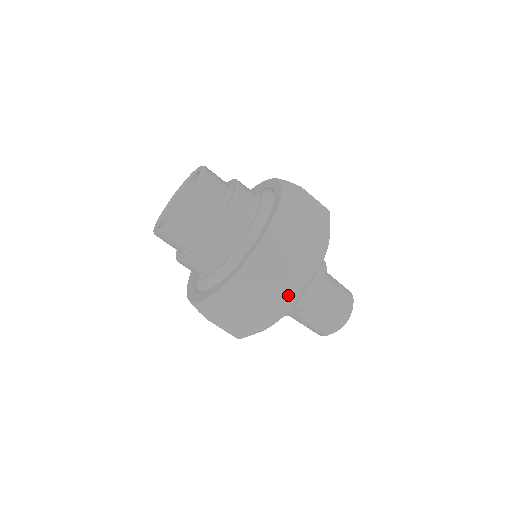
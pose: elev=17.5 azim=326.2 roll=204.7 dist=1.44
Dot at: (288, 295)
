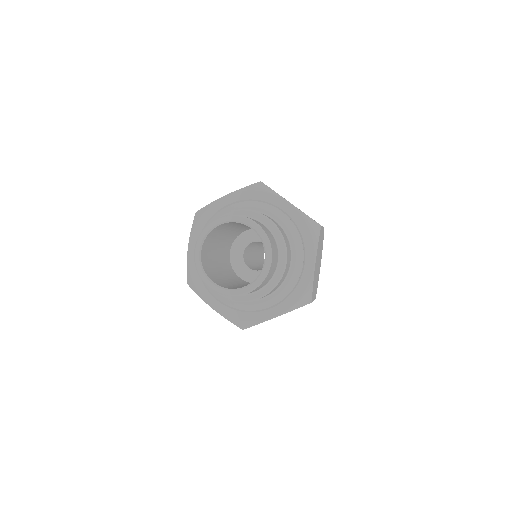
Dot at: occluded
